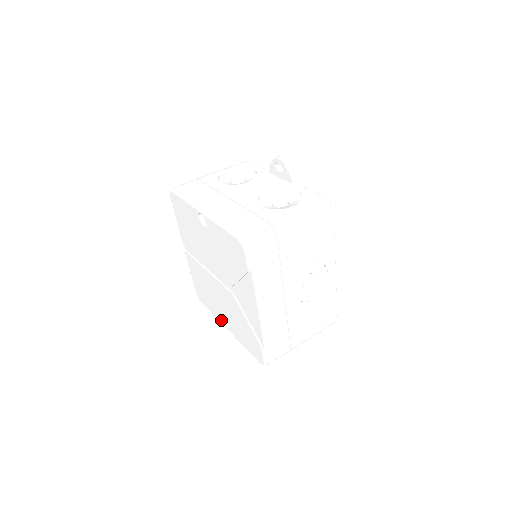
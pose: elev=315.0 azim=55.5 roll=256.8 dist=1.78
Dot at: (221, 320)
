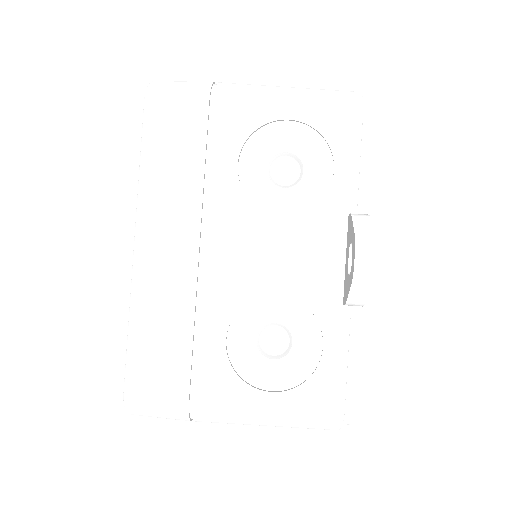
Dot at: occluded
